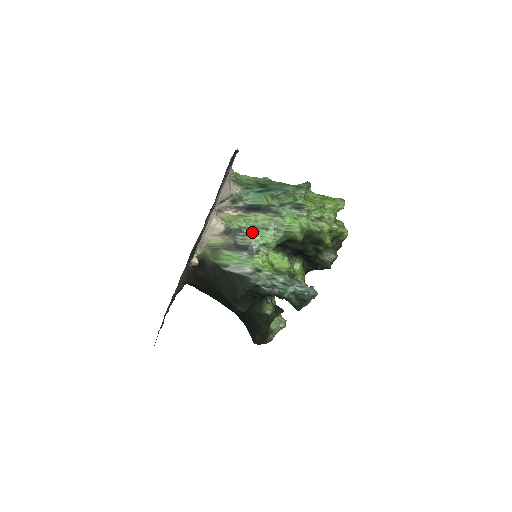
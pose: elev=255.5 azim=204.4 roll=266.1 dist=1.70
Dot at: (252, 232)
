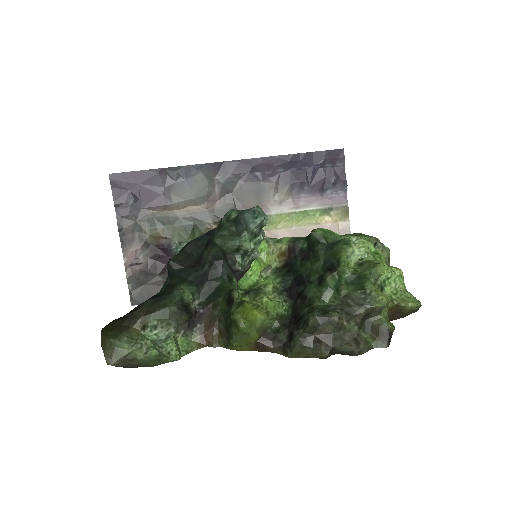
Dot at: occluded
